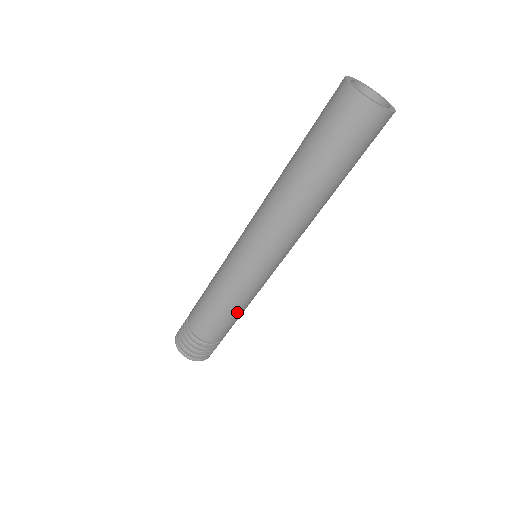
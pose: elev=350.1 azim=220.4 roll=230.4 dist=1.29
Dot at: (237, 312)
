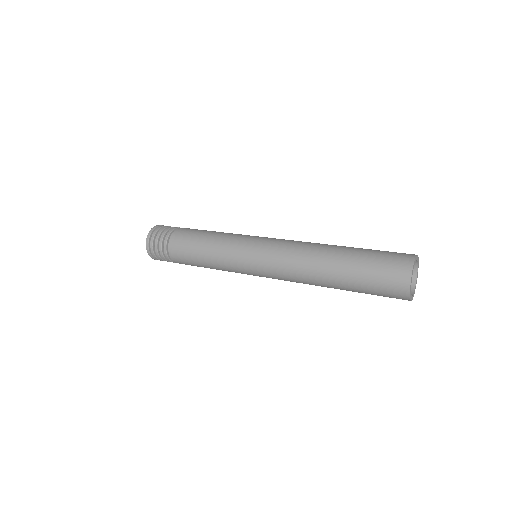
Dot at: occluded
